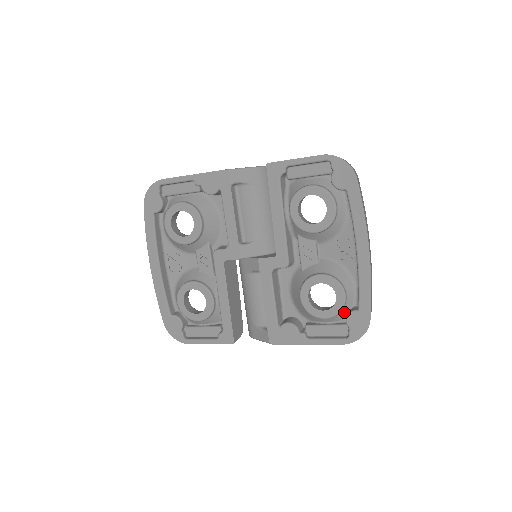
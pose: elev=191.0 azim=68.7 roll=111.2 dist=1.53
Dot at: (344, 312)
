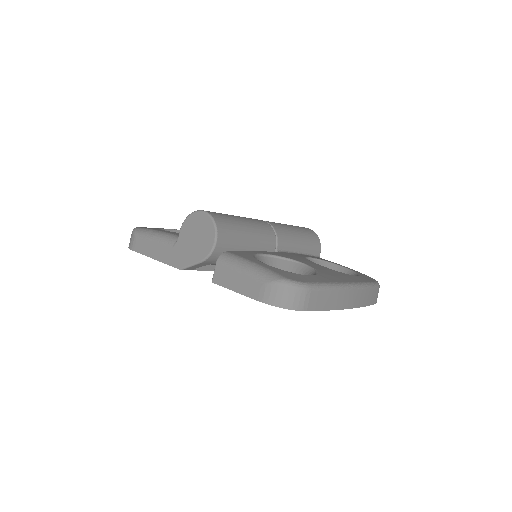
Dot at: occluded
